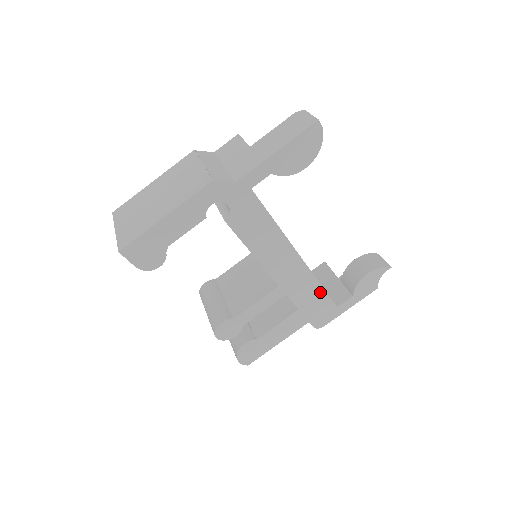
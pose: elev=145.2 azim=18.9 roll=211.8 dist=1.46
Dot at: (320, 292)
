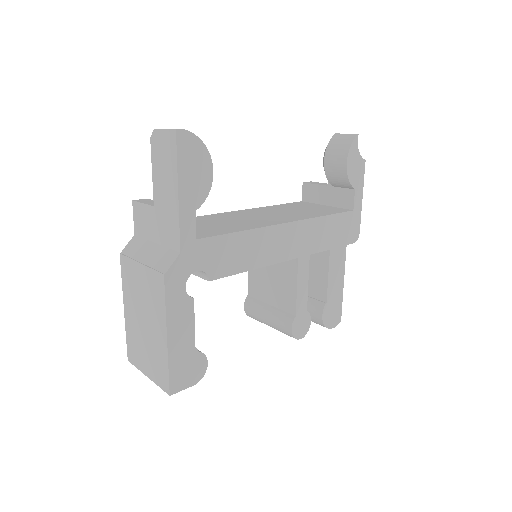
Dot at: (330, 220)
